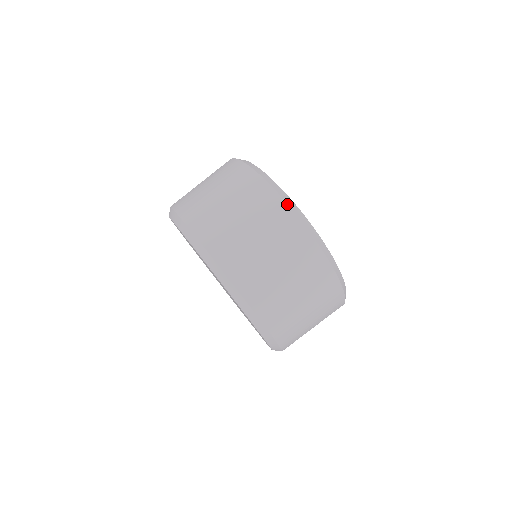
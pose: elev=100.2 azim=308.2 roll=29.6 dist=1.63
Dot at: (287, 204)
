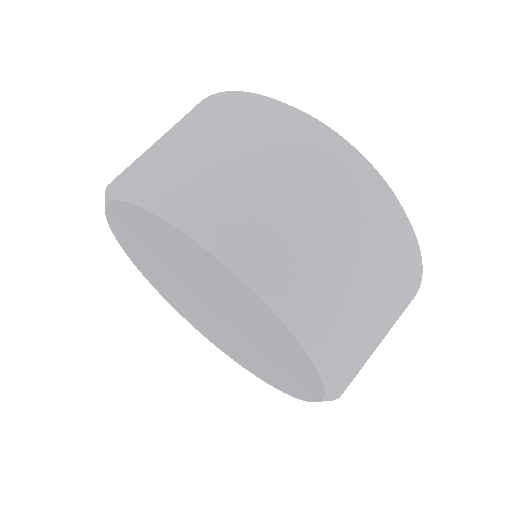
Dot at: (381, 179)
